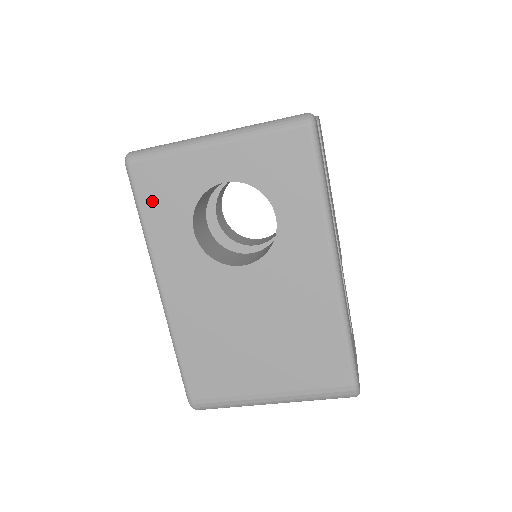
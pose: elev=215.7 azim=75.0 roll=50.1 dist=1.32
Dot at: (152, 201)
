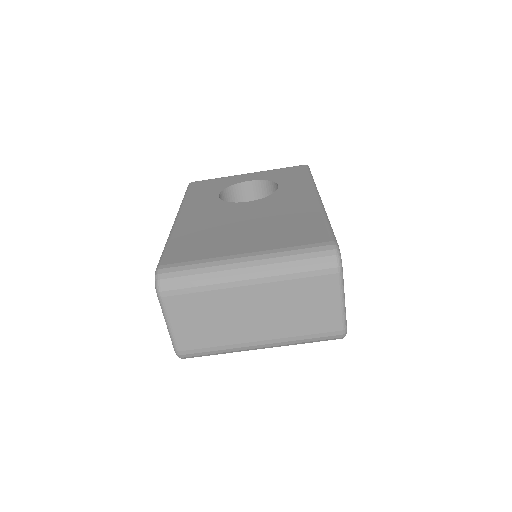
Dot at: (197, 190)
